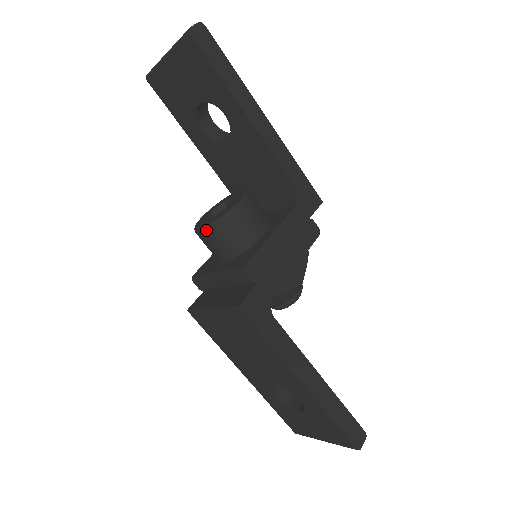
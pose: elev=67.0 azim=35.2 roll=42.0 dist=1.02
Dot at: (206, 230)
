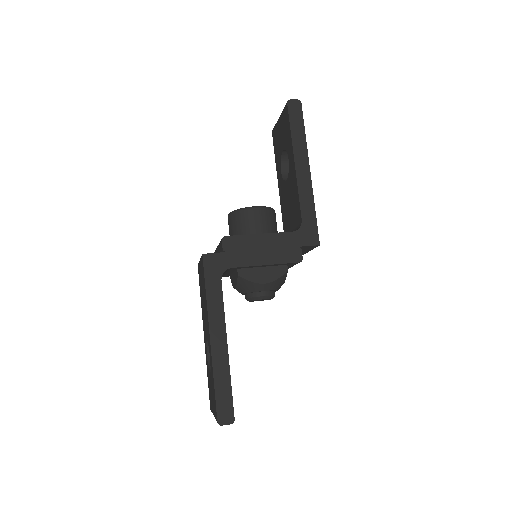
Dot at: (229, 214)
